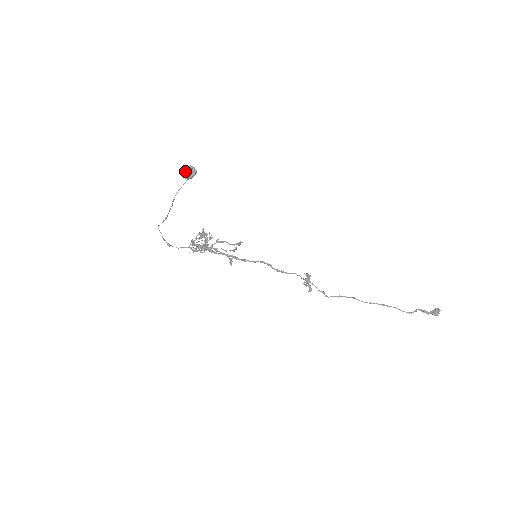
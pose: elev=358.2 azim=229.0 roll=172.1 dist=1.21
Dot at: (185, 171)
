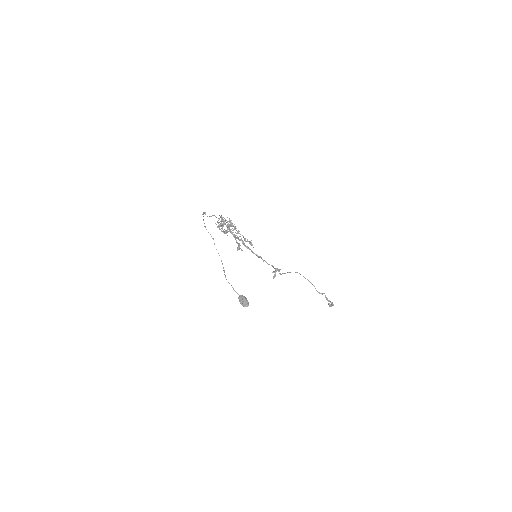
Dot at: (242, 301)
